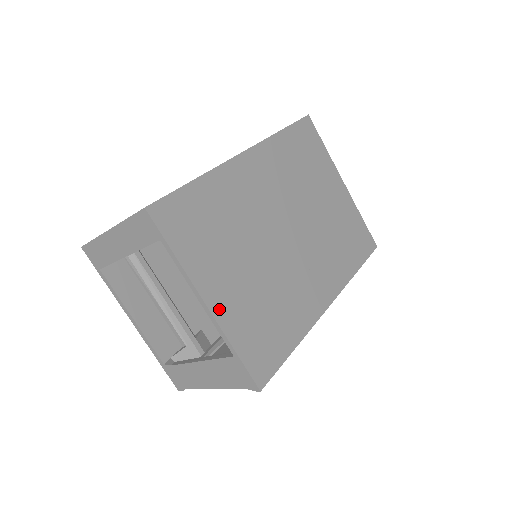
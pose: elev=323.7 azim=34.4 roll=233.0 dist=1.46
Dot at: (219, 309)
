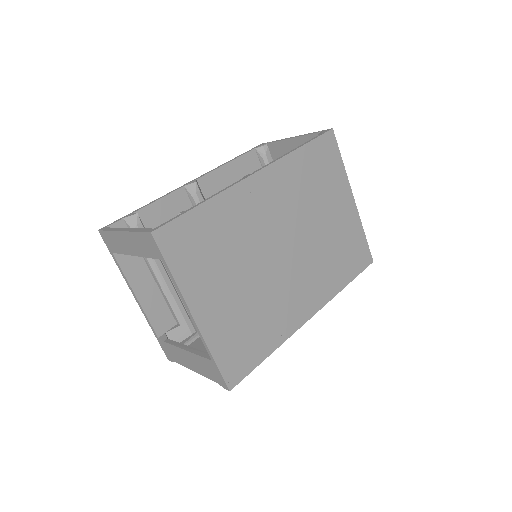
Dot at: (205, 322)
